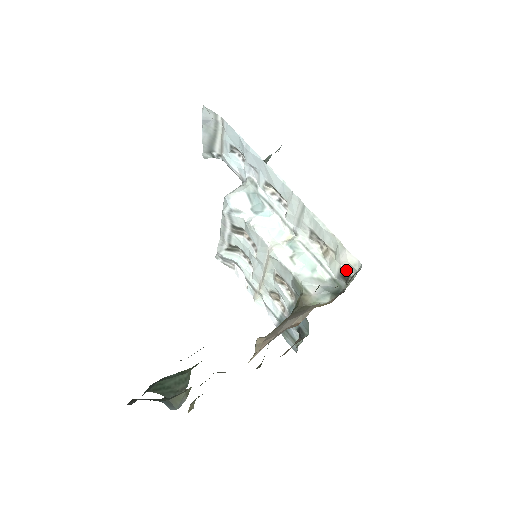
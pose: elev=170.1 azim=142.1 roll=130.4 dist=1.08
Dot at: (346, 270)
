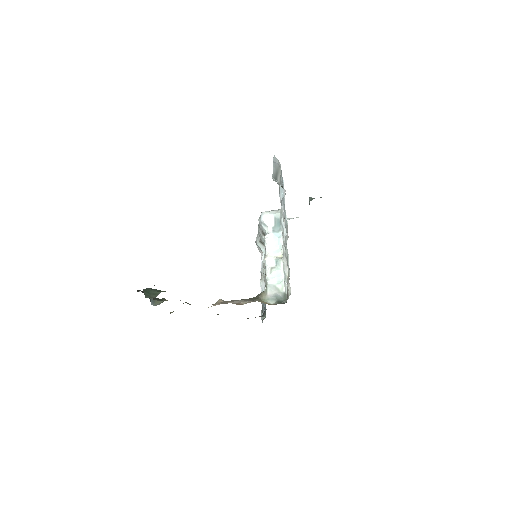
Dot at: (288, 293)
